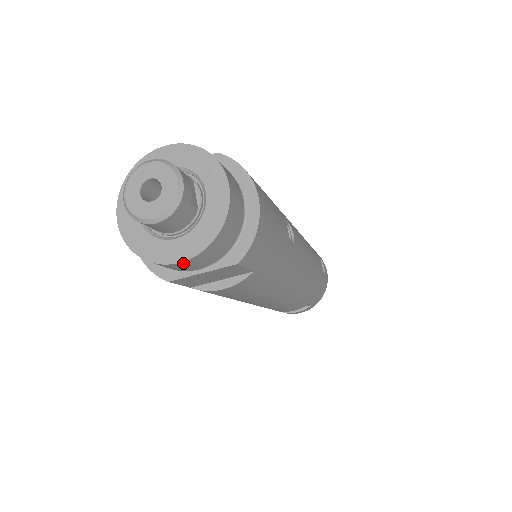
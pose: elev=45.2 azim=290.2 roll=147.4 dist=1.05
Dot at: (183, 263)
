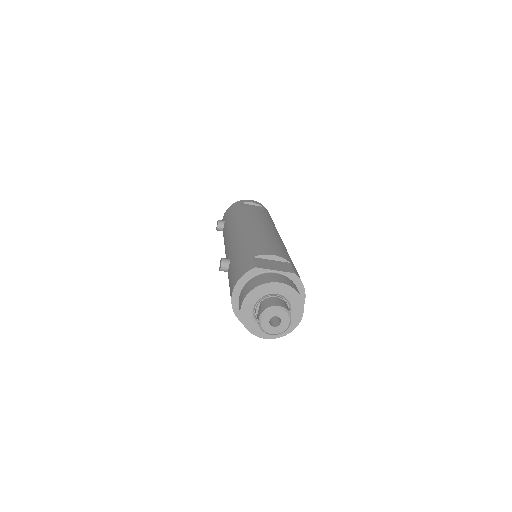
Dot at: (265, 337)
